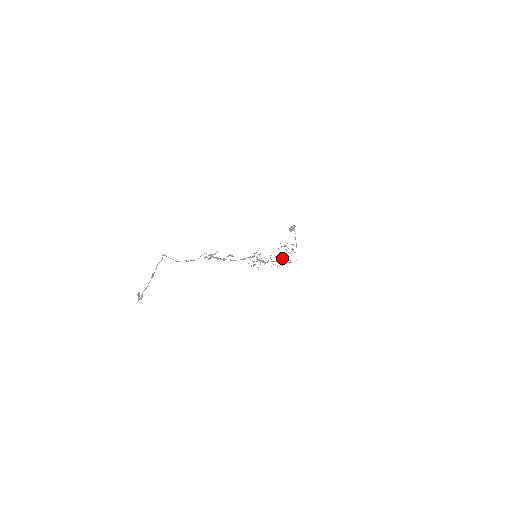
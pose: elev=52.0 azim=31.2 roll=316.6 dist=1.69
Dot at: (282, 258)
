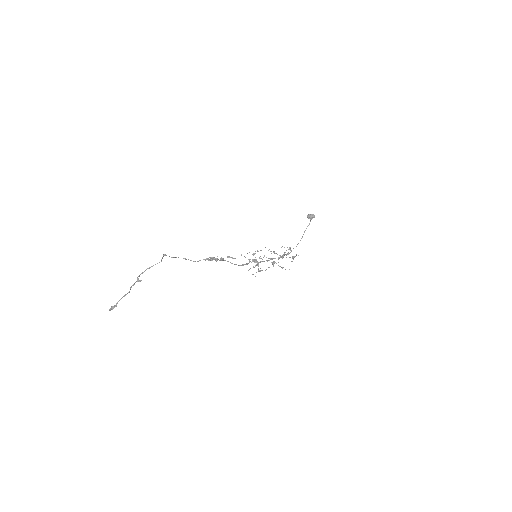
Dot at: (278, 258)
